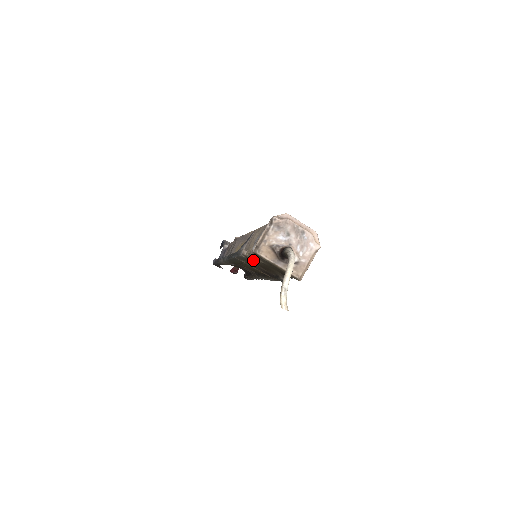
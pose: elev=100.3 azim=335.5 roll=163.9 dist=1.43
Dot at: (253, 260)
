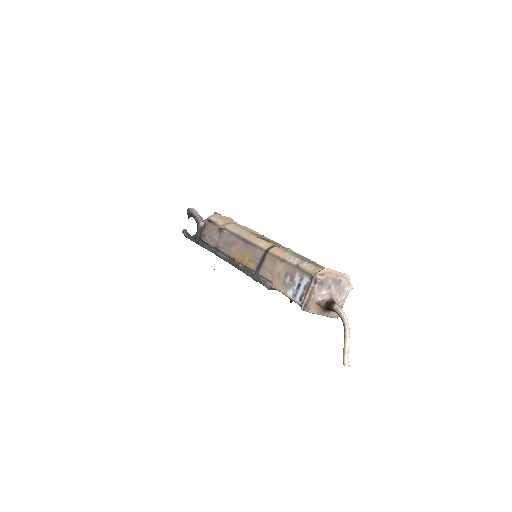
Dot at: occluded
